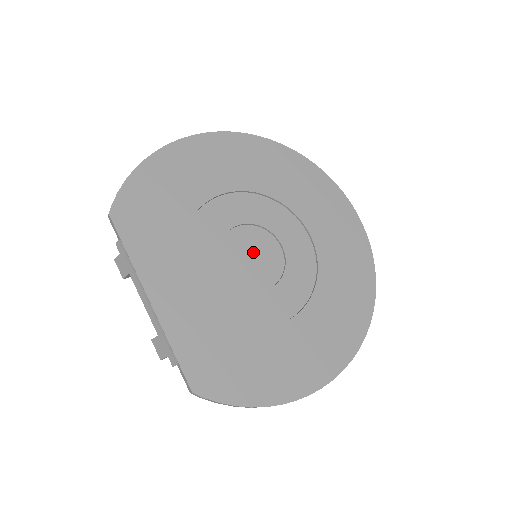
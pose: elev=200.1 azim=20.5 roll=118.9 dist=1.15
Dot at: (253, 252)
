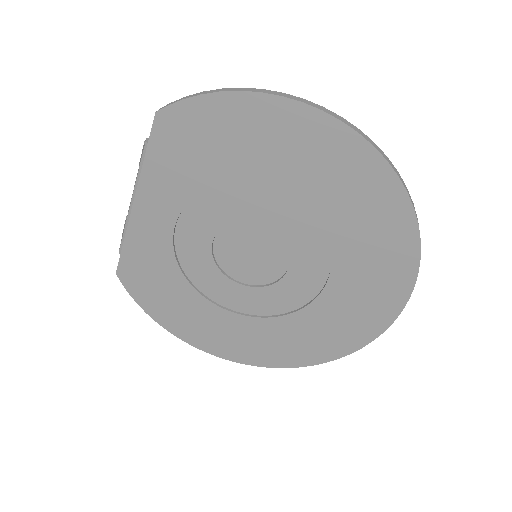
Dot at: (257, 252)
